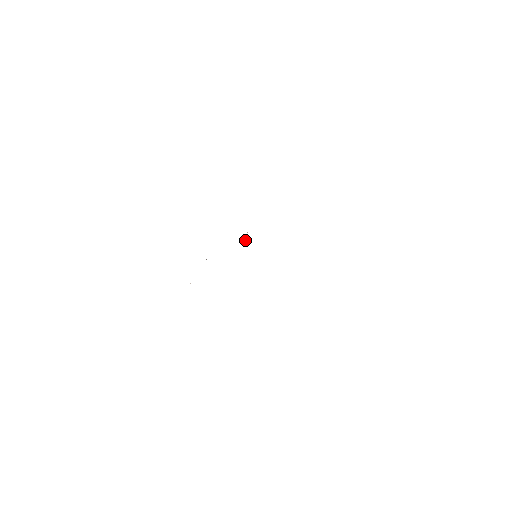
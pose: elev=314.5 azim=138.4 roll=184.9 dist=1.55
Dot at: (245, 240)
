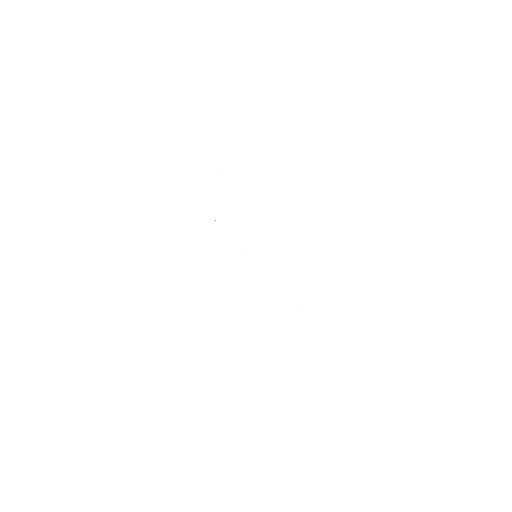
Dot at: occluded
